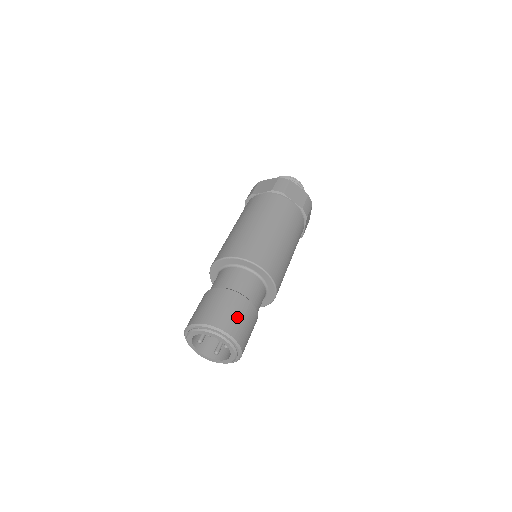
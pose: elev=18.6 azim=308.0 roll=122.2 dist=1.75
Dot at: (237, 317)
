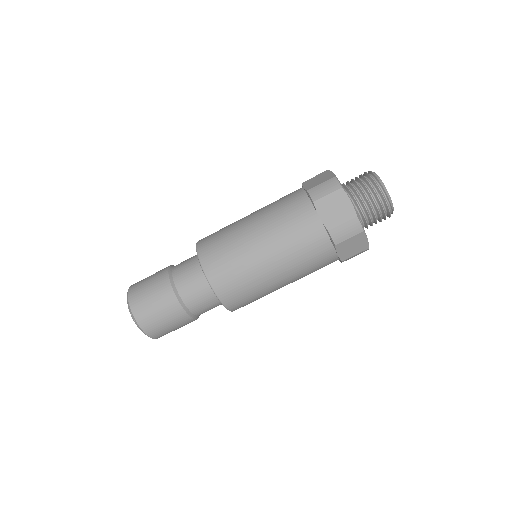
Dot at: (152, 305)
